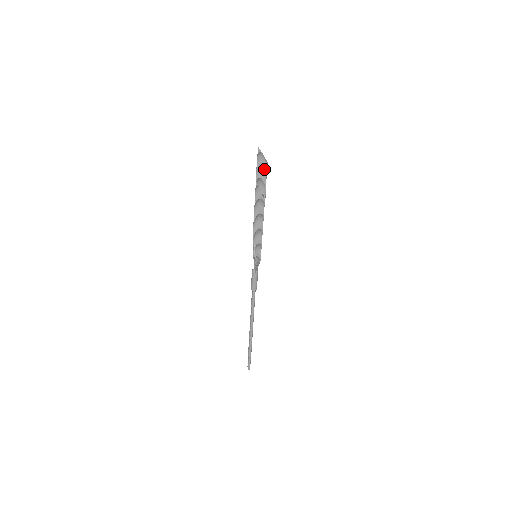
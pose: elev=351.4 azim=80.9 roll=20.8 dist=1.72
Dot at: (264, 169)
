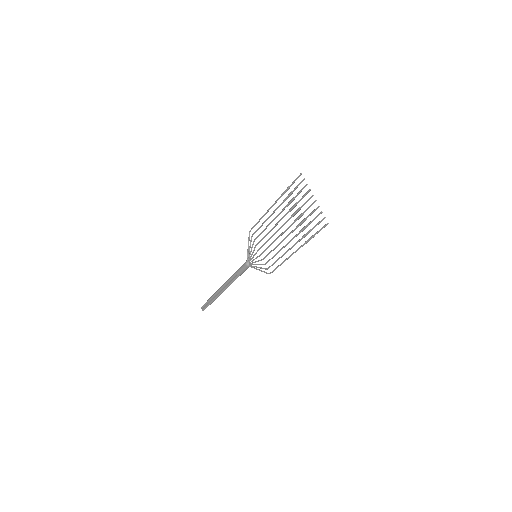
Dot at: occluded
